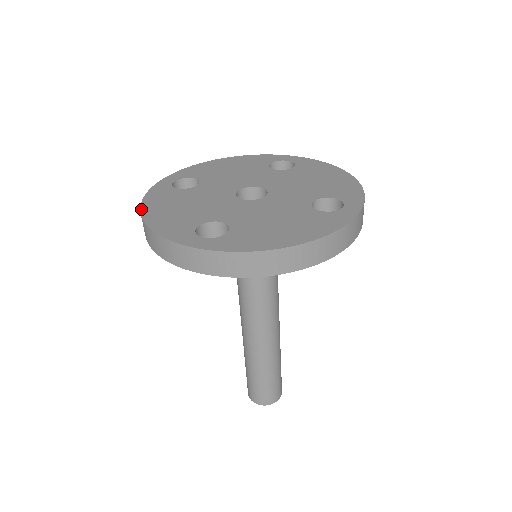
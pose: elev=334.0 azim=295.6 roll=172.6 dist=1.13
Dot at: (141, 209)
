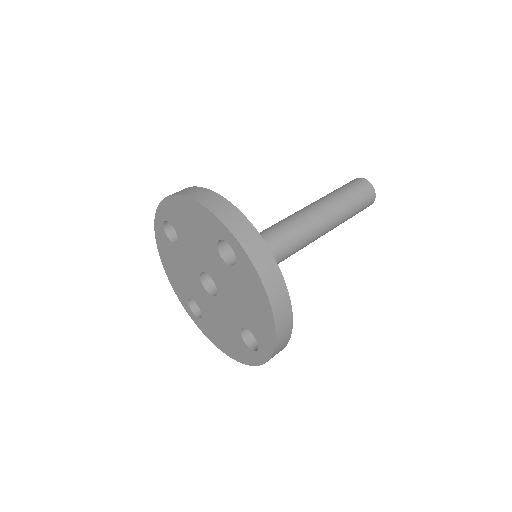
Dot at: (159, 254)
